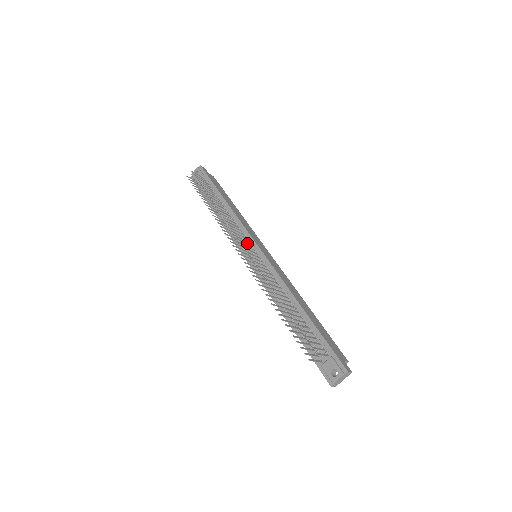
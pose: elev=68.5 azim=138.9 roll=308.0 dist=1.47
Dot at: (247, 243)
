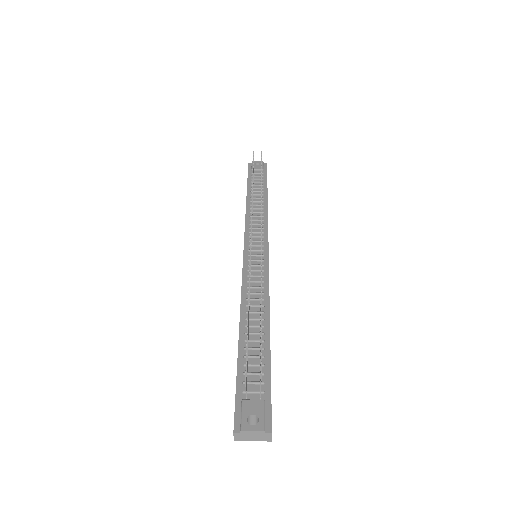
Dot at: (259, 239)
